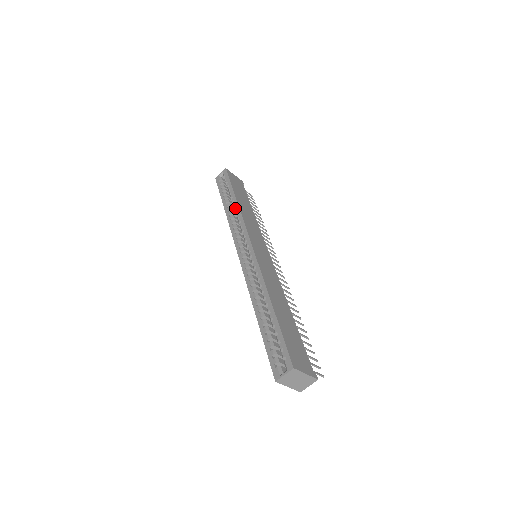
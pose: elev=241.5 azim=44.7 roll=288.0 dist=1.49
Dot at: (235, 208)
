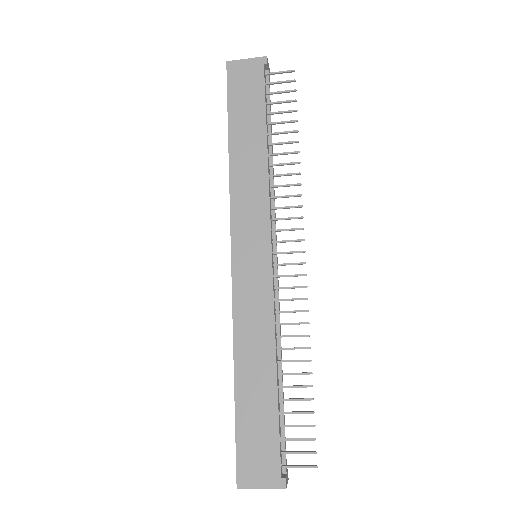
Dot at: (229, 167)
